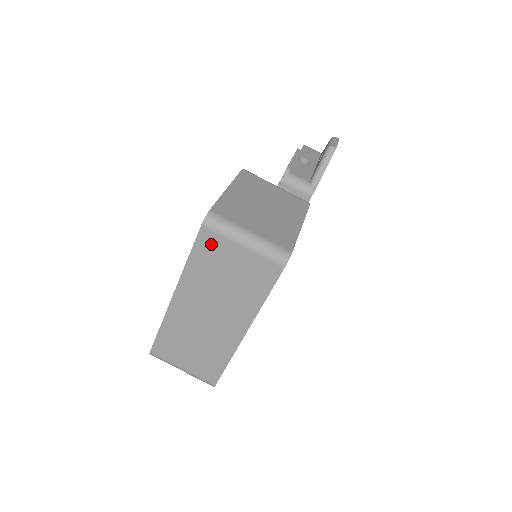
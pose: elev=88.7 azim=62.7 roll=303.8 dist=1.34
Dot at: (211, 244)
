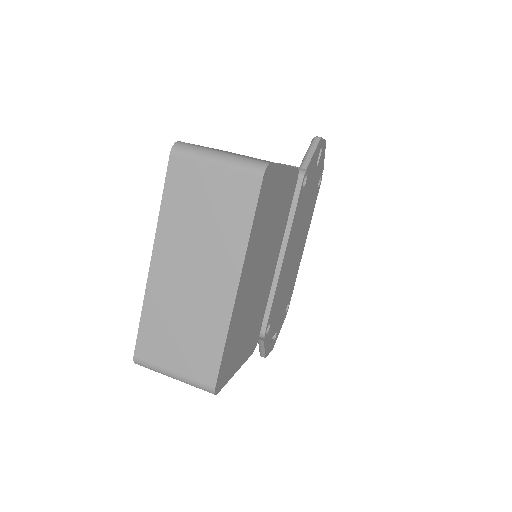
Dot at: (183, 174)
